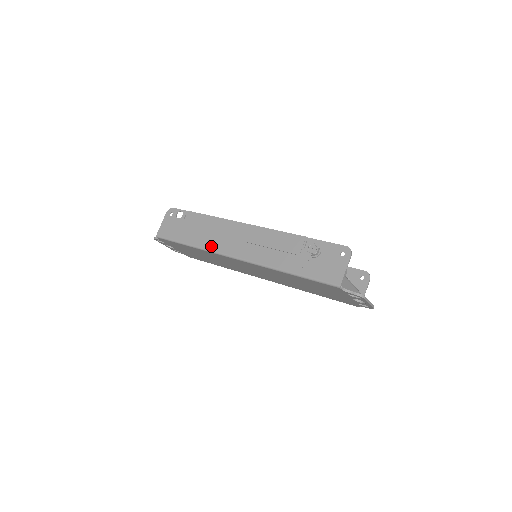
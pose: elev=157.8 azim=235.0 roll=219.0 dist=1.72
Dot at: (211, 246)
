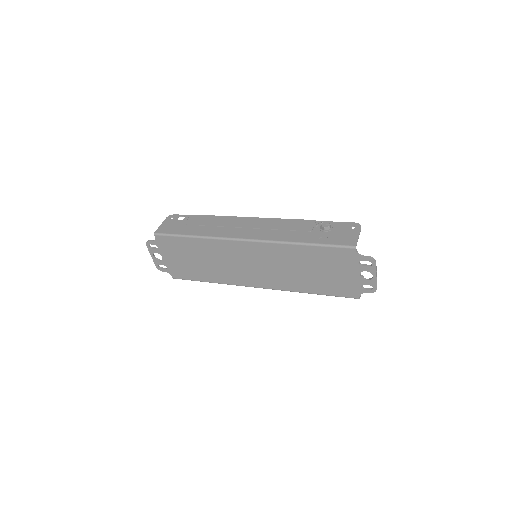
Dot at: (218, 234)
